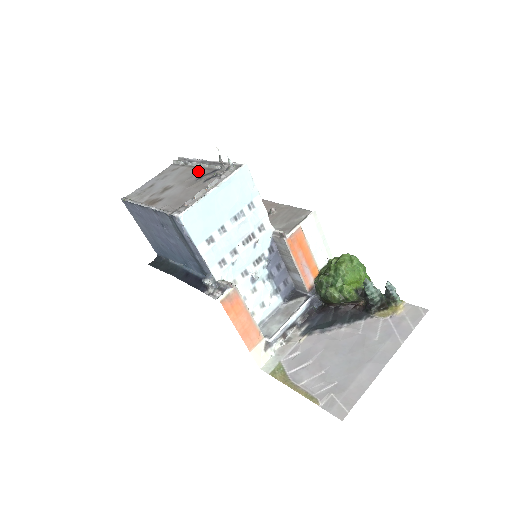
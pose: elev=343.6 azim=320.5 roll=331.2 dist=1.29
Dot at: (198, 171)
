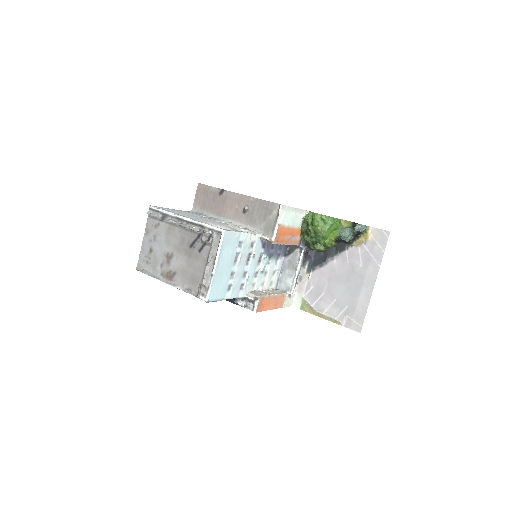
Dot at: (183, 234)
